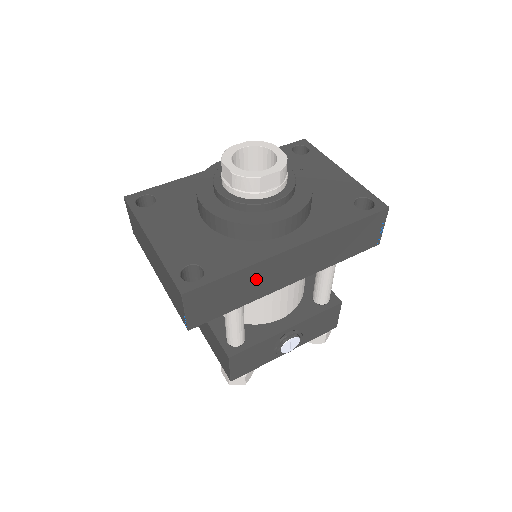
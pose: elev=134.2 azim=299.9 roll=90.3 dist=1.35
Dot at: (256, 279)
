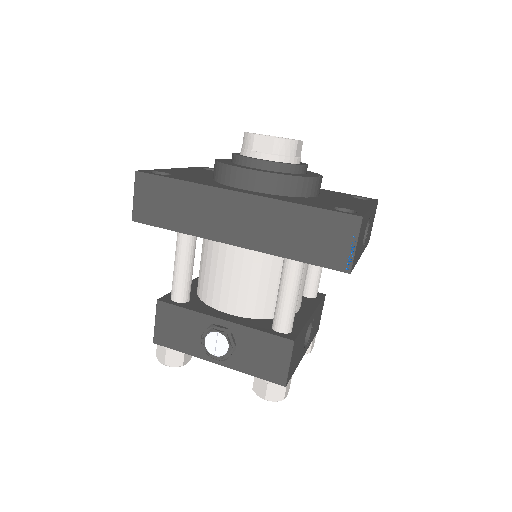
Dot at: (197, 206)
